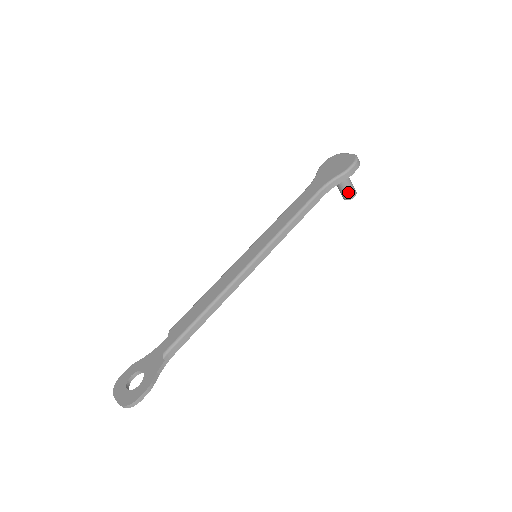
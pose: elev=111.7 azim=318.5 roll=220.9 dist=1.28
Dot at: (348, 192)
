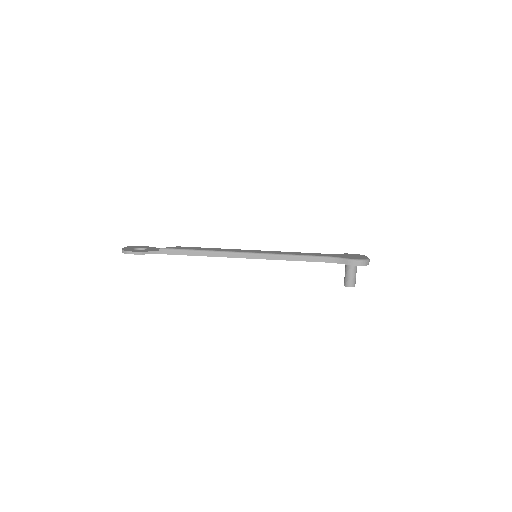
Dot at: (348, 280)
